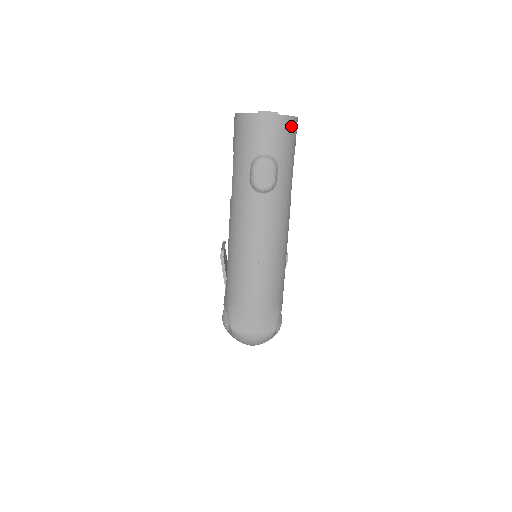
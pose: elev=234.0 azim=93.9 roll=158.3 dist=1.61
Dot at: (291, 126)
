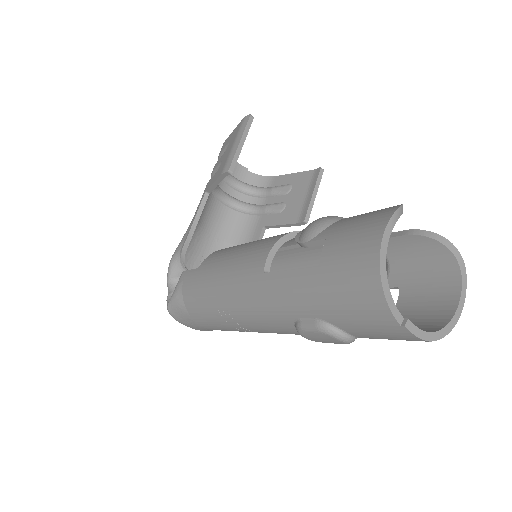
Dot at: occluded
